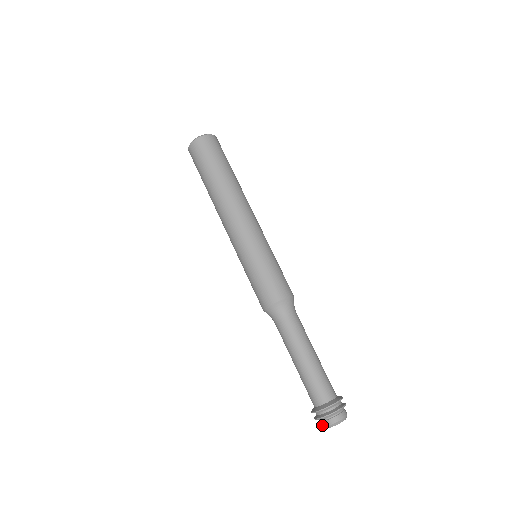
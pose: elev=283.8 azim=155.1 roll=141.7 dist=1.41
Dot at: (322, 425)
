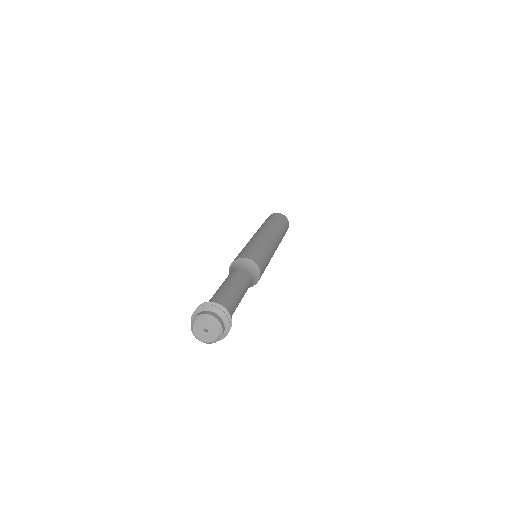
Dot at: (195, 335)
